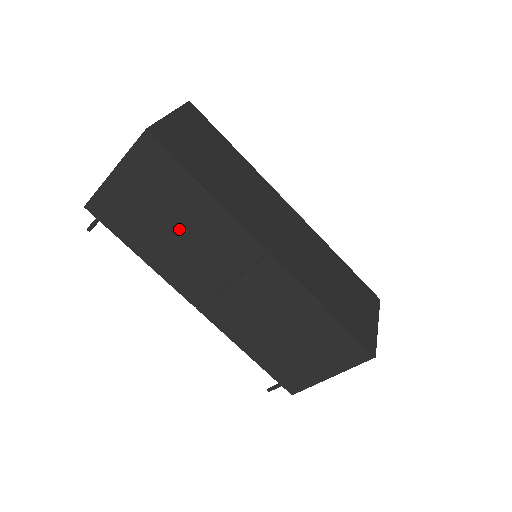
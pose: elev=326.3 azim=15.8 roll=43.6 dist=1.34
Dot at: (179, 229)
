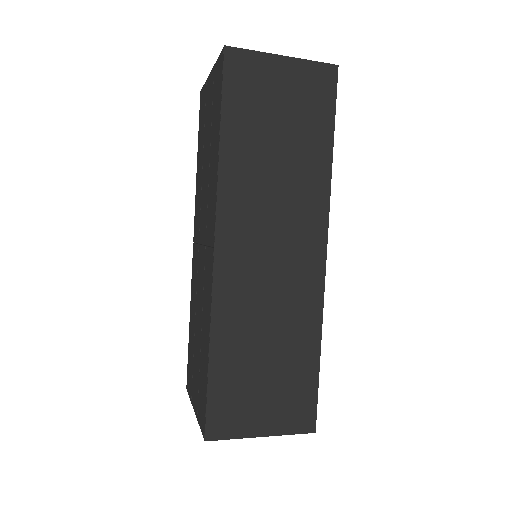
Dot at: (207, 163)
